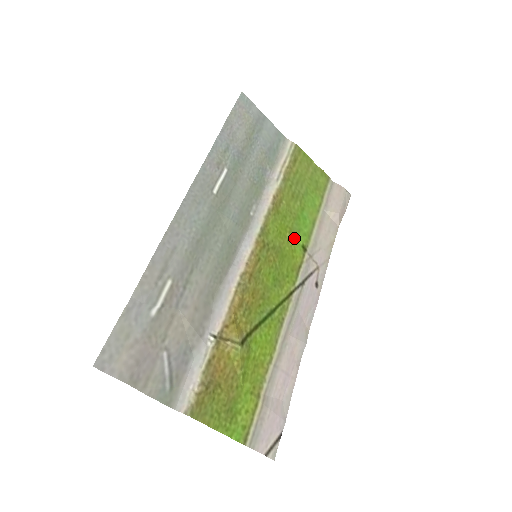
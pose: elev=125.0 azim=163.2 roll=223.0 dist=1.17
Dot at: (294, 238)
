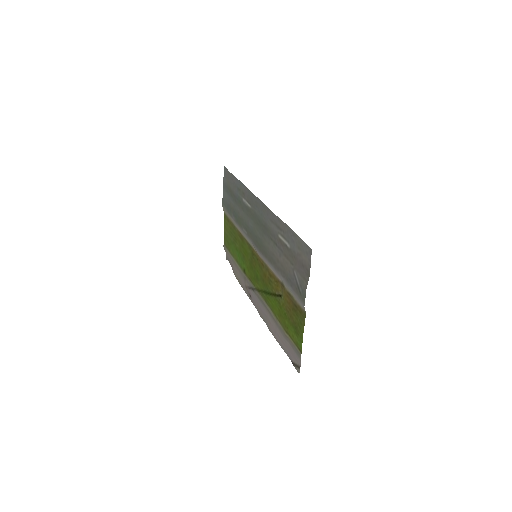
Dot at: (245, 261)
